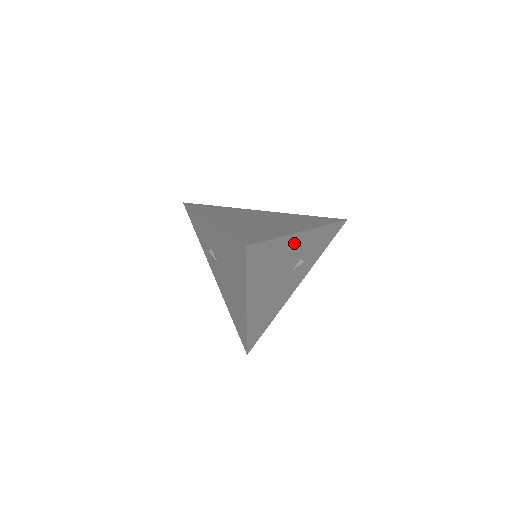
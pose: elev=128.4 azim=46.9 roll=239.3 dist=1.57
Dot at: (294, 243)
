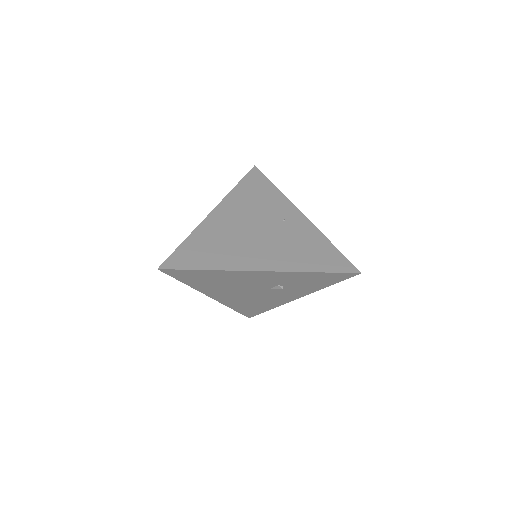
Dot at: (249, 275)
